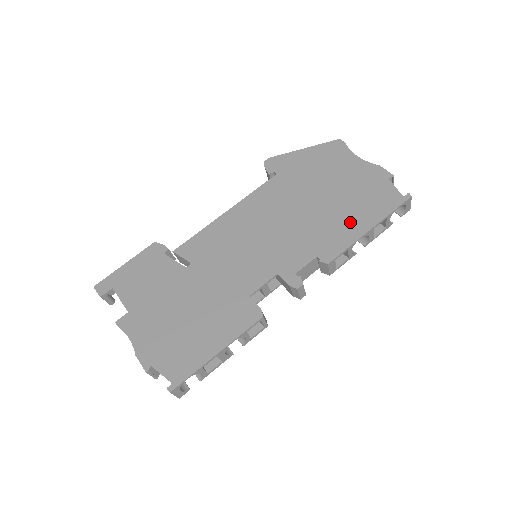
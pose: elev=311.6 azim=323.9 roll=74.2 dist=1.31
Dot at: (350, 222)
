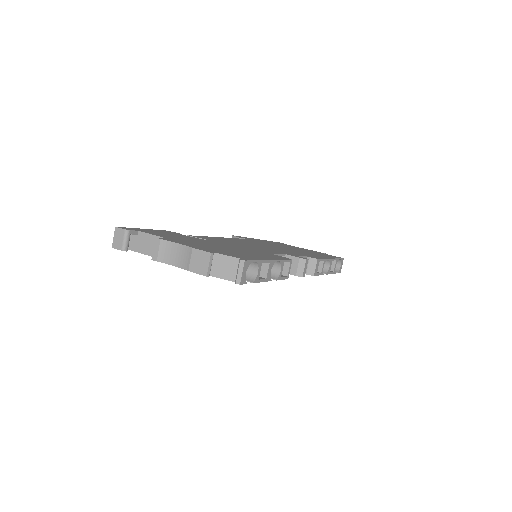
Dot at: (316, 255)
